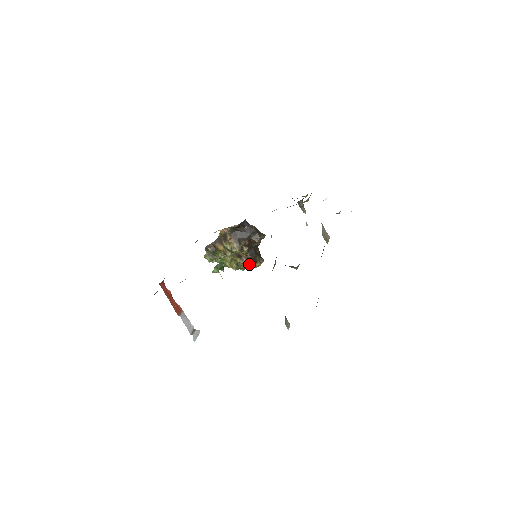
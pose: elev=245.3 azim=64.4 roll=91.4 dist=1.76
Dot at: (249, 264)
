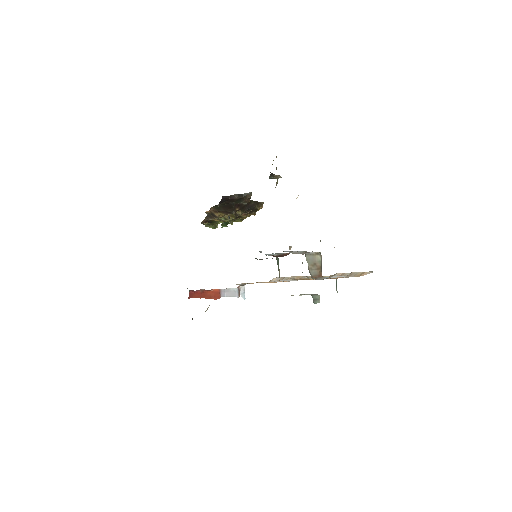
Dot at: occluded
